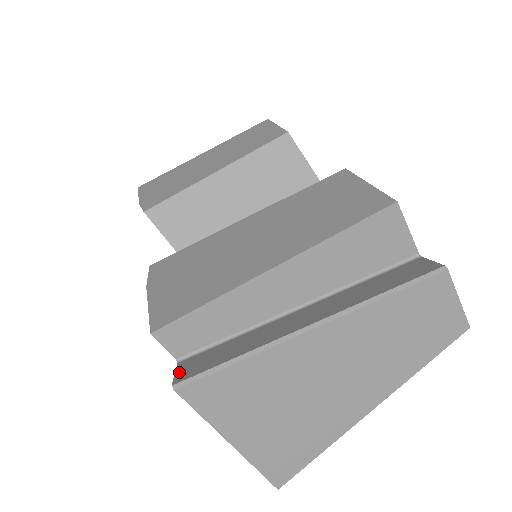
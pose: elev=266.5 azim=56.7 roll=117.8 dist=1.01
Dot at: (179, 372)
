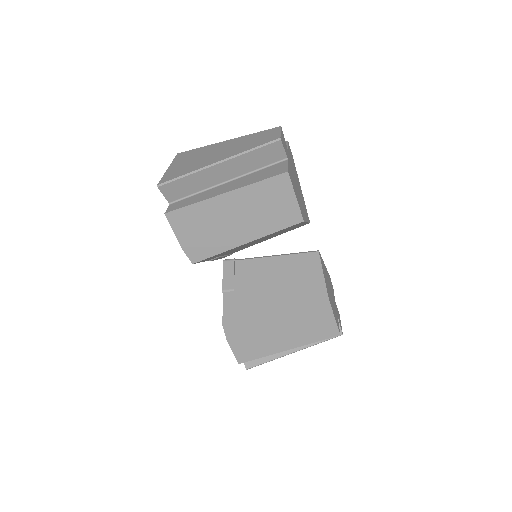
Dot at: occluded
